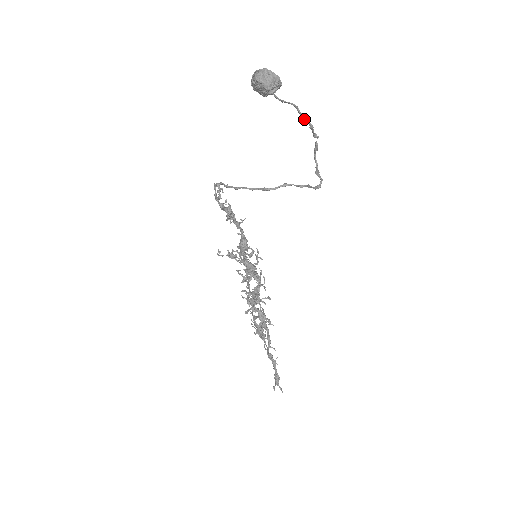
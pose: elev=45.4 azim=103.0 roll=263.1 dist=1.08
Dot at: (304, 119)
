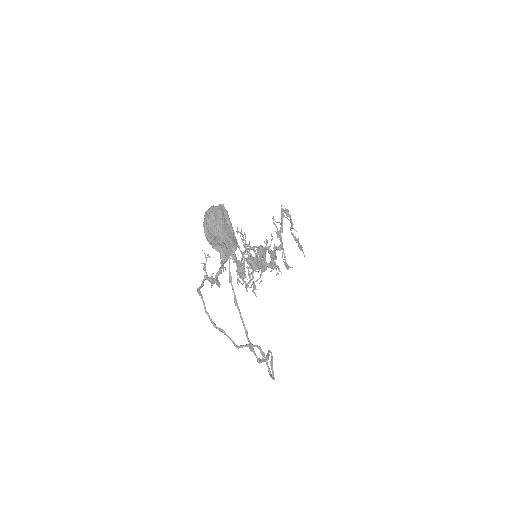
Dot at: occluded
